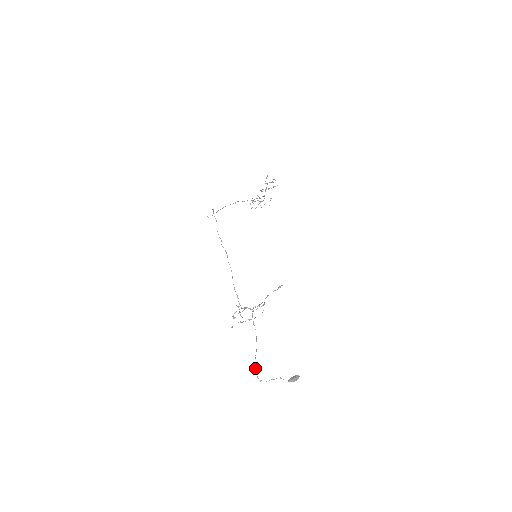
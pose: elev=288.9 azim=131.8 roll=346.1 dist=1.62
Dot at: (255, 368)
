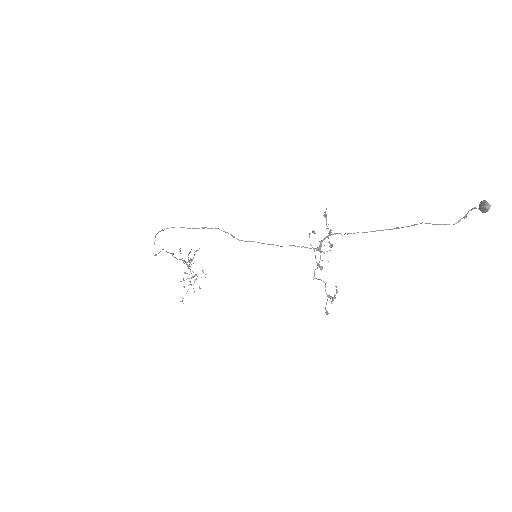
Dot at: (435, 224)
